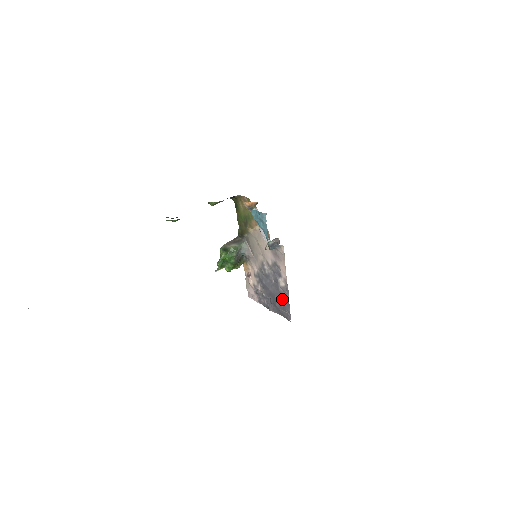
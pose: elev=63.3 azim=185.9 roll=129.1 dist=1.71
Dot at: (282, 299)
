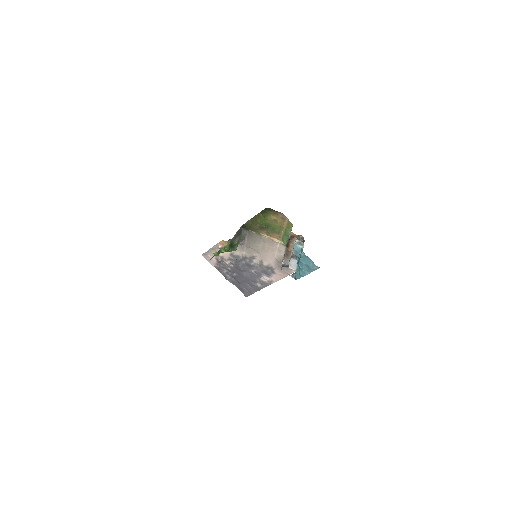
Dot at: (252, 284)
